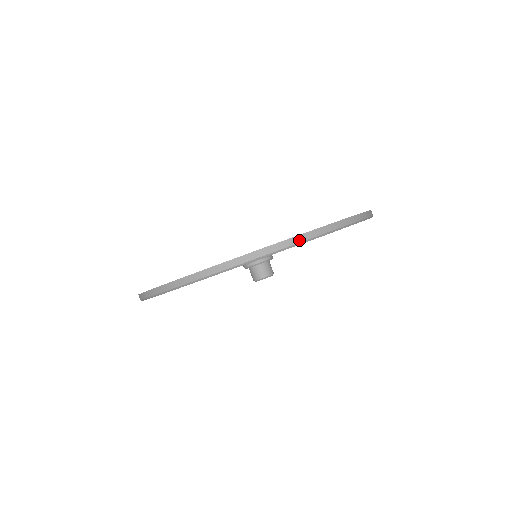
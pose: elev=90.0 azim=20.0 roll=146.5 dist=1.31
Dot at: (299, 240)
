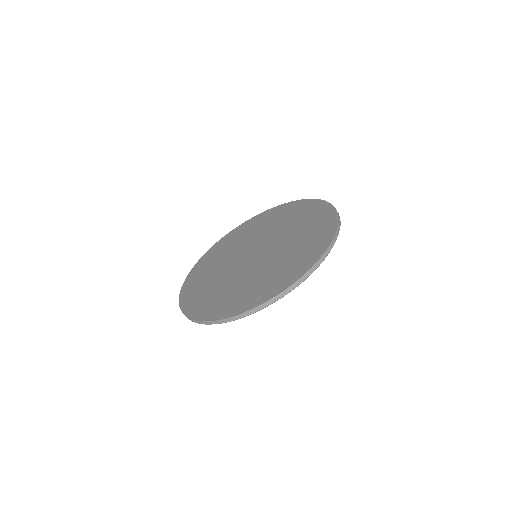
Dot at: (211, 323)
